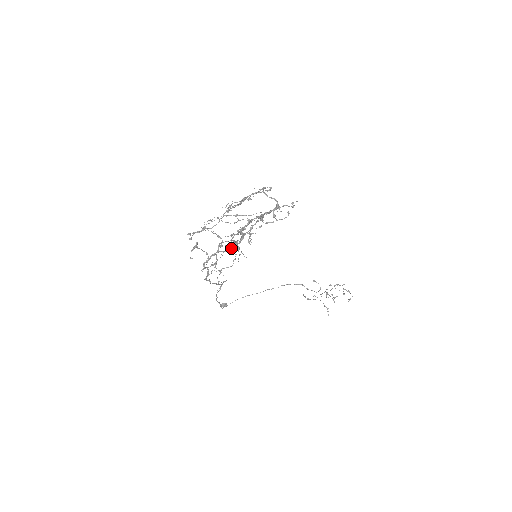
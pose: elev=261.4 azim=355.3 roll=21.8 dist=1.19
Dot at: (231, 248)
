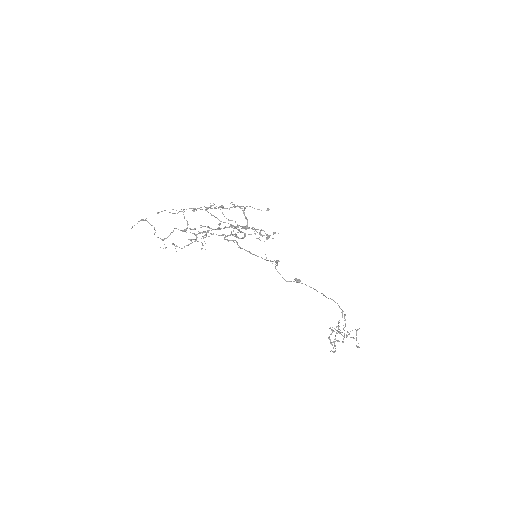
Dot at: occluded
